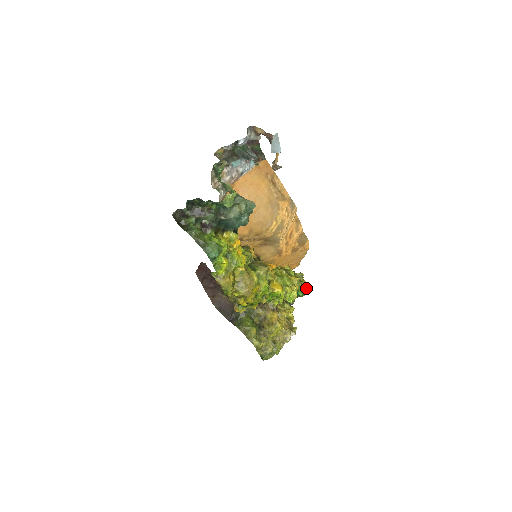
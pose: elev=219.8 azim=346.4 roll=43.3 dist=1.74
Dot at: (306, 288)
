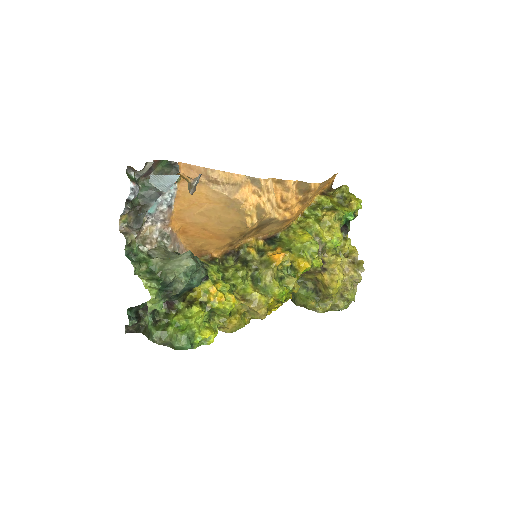
Dot at: (354, 208)
